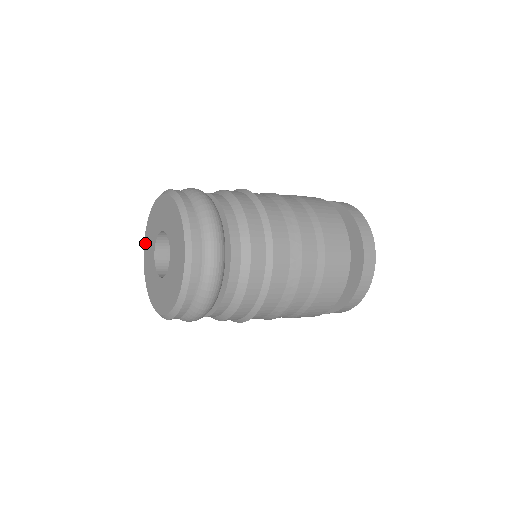
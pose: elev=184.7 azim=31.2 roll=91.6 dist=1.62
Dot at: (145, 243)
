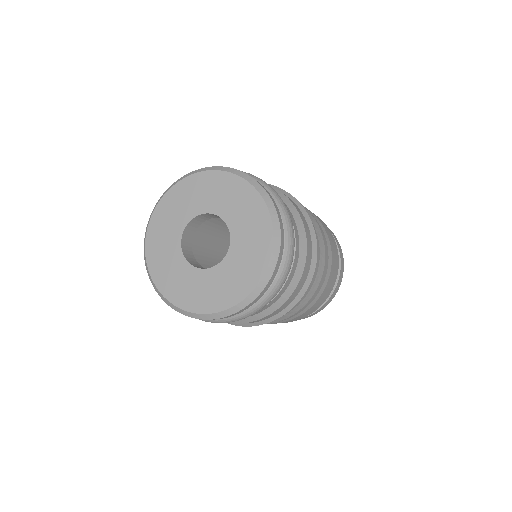
Dot at: (151, 231)
